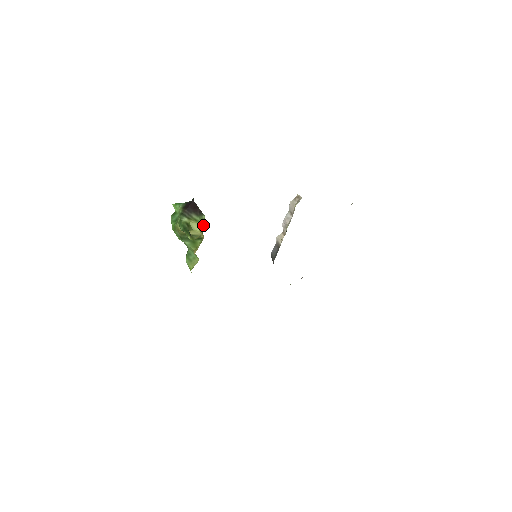
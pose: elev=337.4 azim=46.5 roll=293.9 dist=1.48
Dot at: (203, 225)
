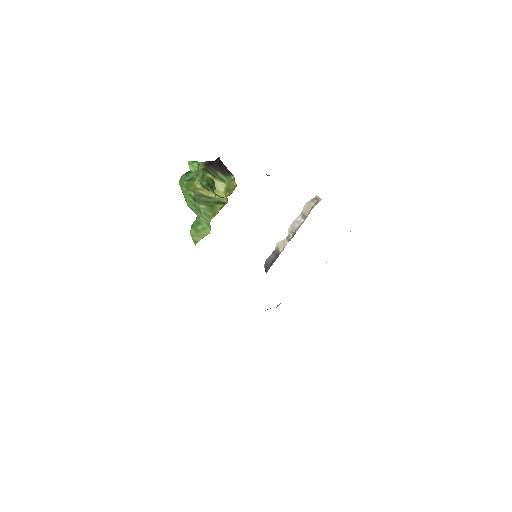
Dot at: (233, 185)
